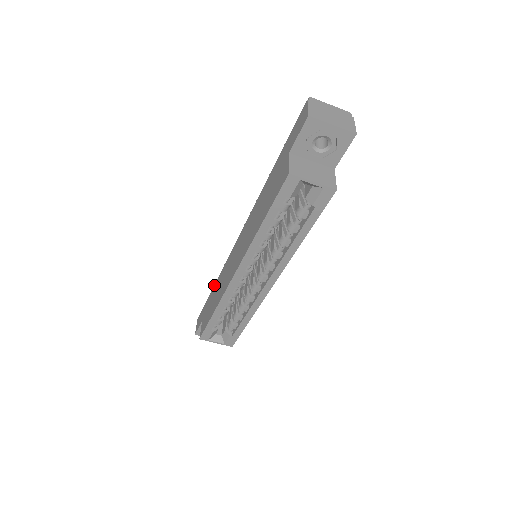
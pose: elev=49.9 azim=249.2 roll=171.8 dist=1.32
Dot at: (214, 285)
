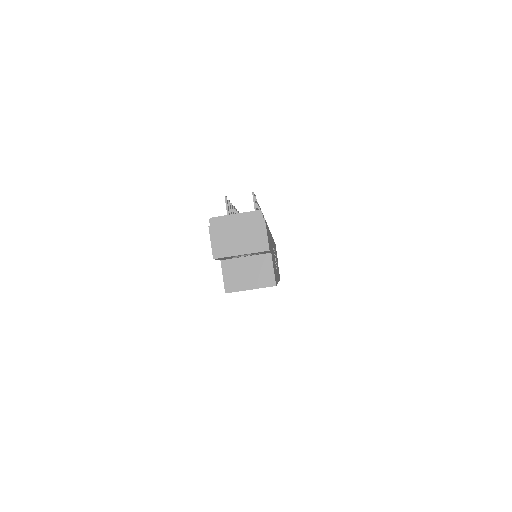
Dot at: occluded
